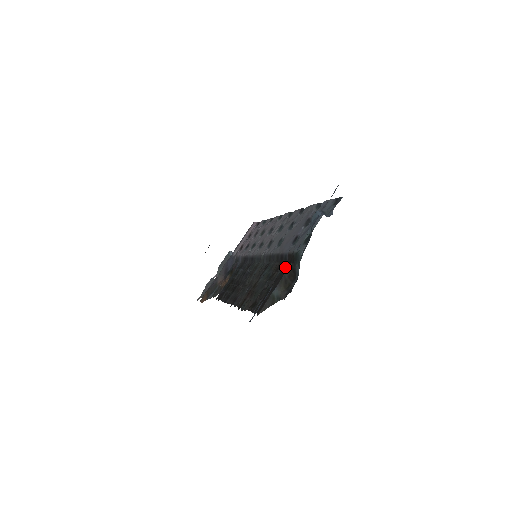
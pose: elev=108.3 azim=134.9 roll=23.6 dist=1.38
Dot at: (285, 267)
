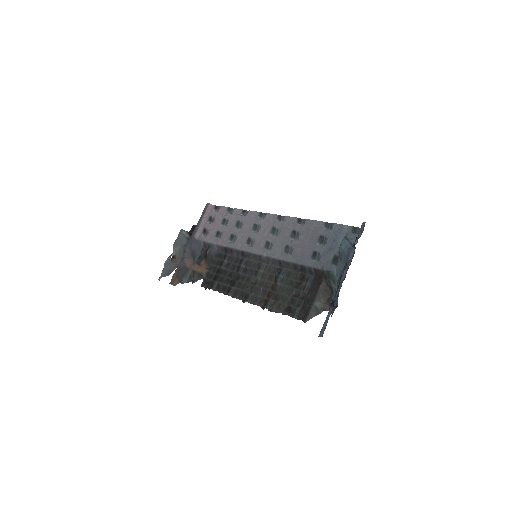
Dot at: (316, 281)
